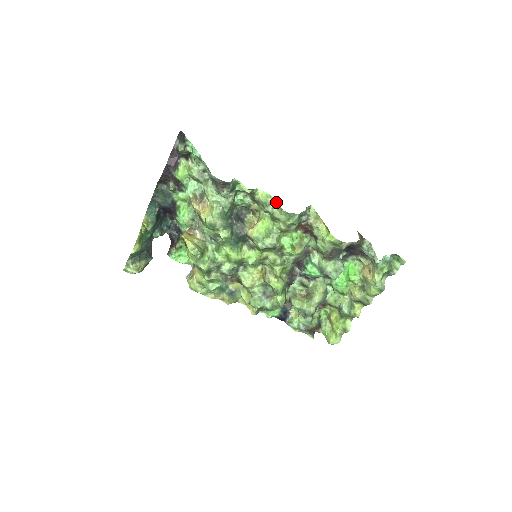
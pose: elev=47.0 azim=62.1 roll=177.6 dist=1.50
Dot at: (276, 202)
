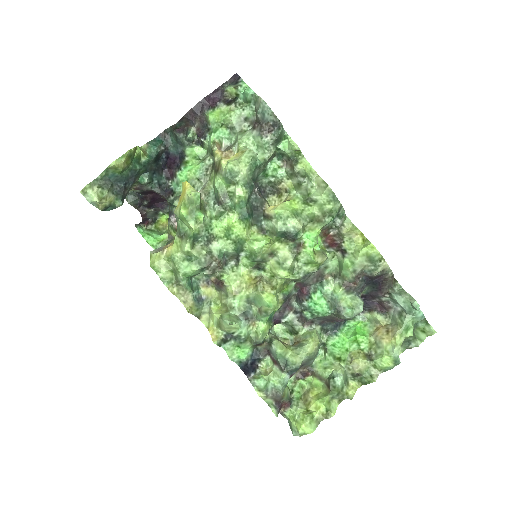
Dot at: (321, 178)
